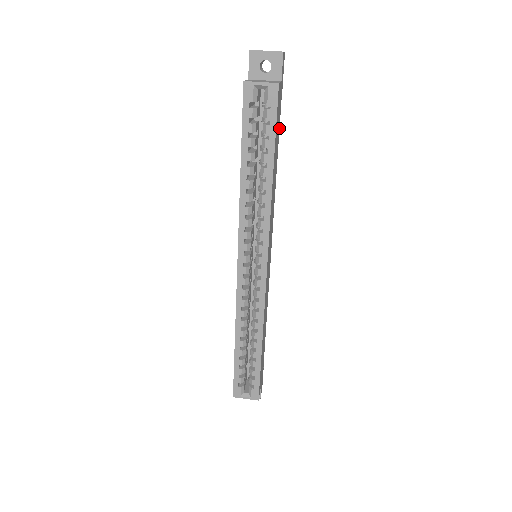
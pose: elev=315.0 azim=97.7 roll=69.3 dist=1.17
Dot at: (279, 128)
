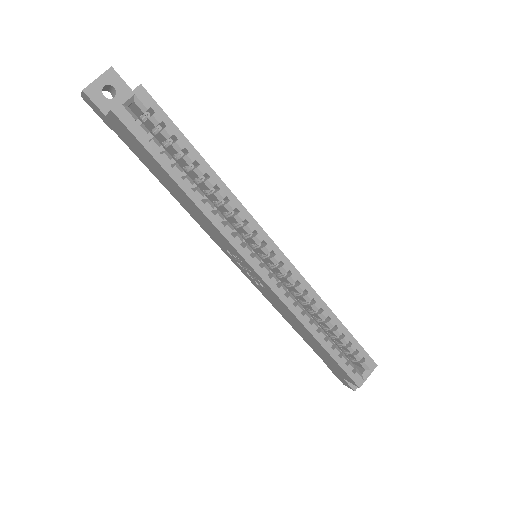
Dot at: occluded
